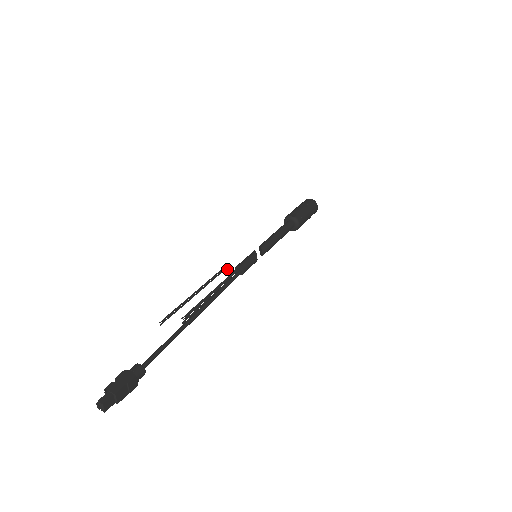
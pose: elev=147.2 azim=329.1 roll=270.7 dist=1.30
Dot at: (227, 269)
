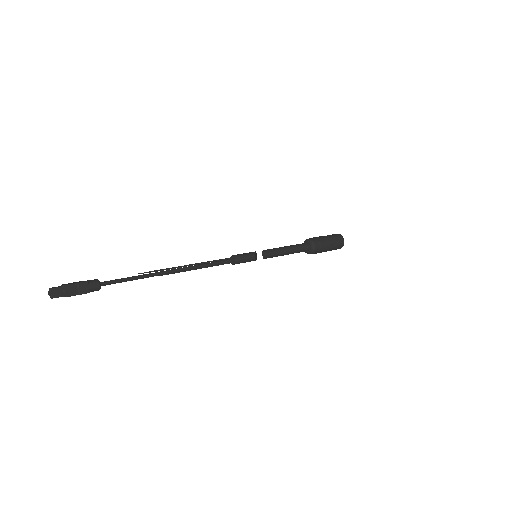
Dot at: occluded
